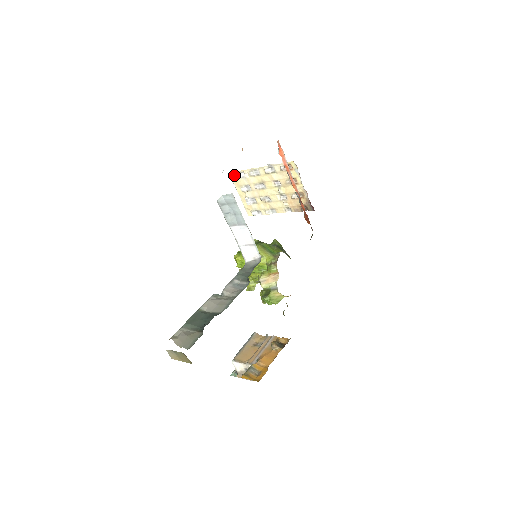
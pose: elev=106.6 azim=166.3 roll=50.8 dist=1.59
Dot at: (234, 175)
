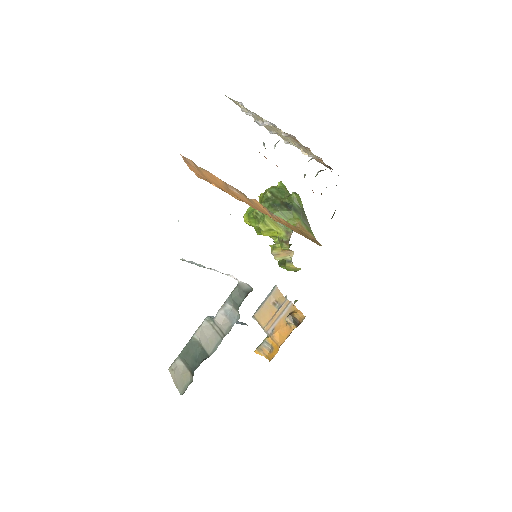
Dot at: occluded
